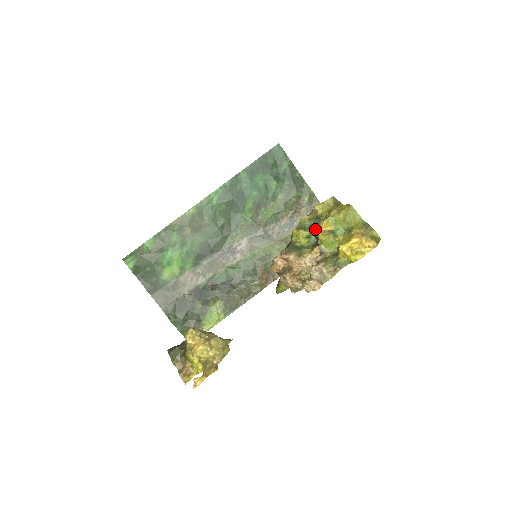
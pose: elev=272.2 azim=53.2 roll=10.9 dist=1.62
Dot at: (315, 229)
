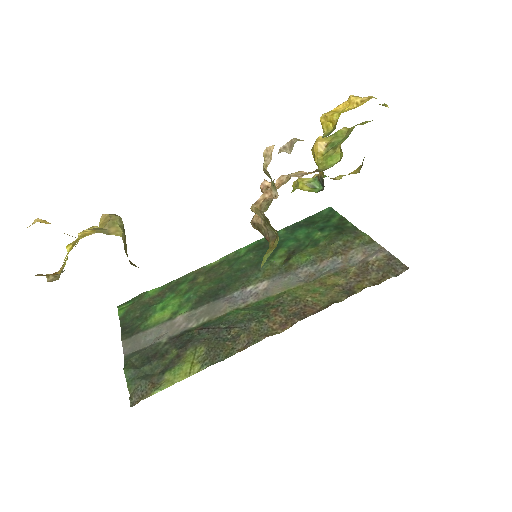
Dot at: occluded
